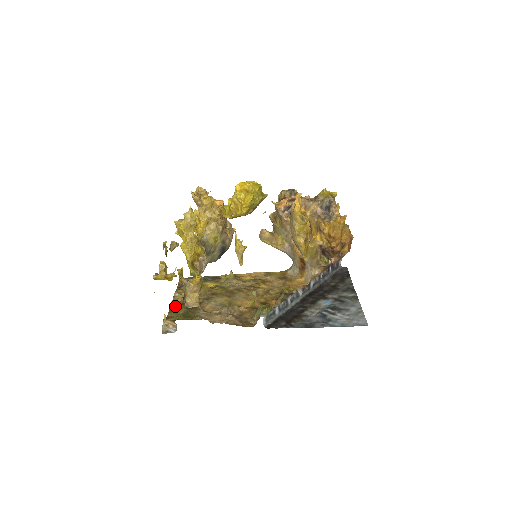
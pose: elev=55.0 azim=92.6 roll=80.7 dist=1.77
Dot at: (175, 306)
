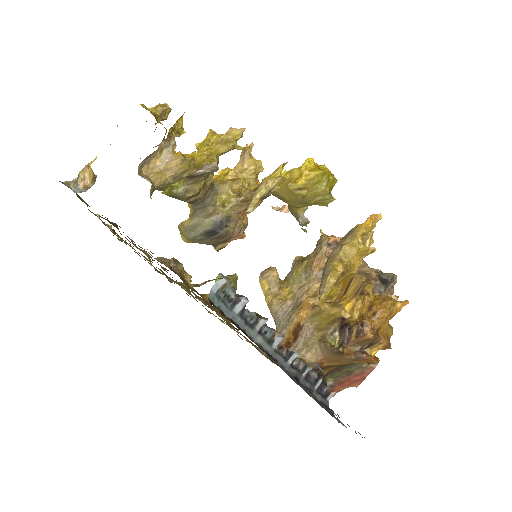
Dot at: occluded
